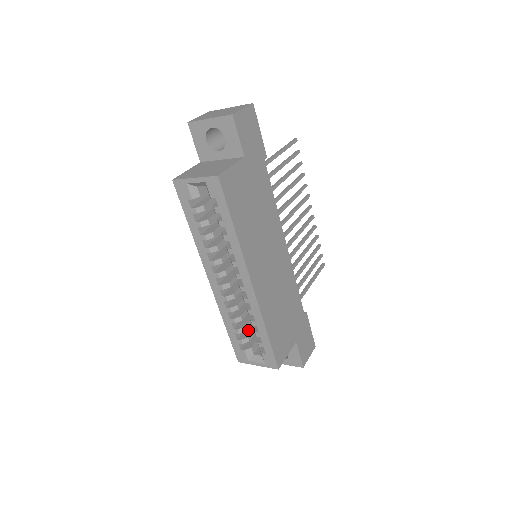
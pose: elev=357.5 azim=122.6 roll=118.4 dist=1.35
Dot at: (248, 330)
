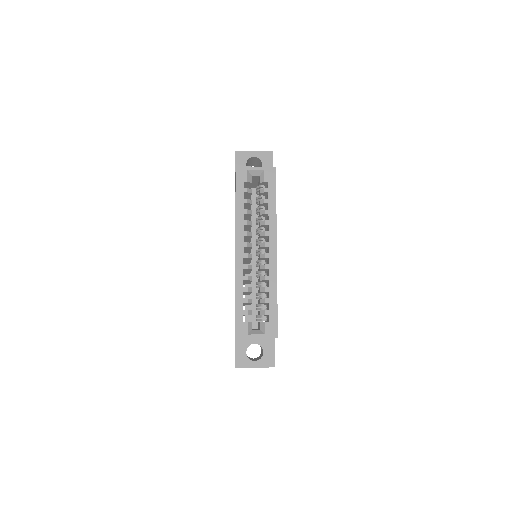
Dot at: occluded
